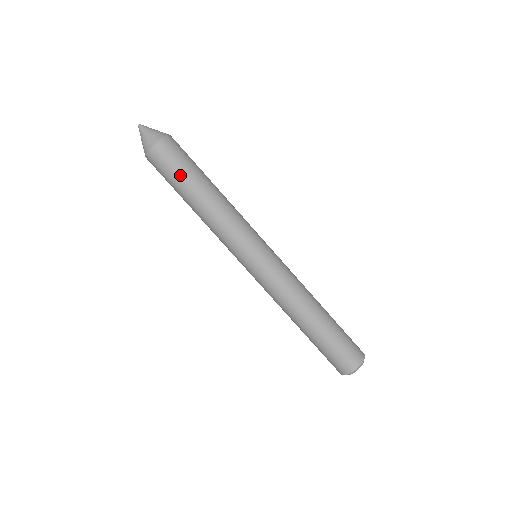
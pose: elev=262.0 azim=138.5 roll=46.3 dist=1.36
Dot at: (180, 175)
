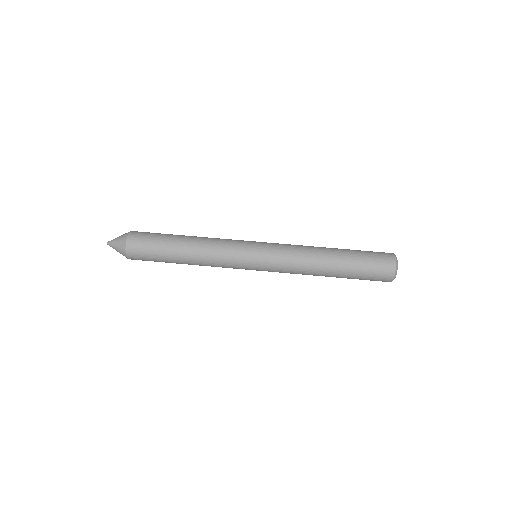
Dot at: (158, 248)
